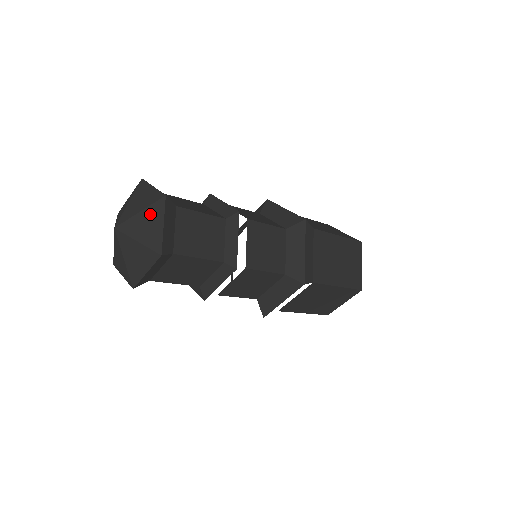
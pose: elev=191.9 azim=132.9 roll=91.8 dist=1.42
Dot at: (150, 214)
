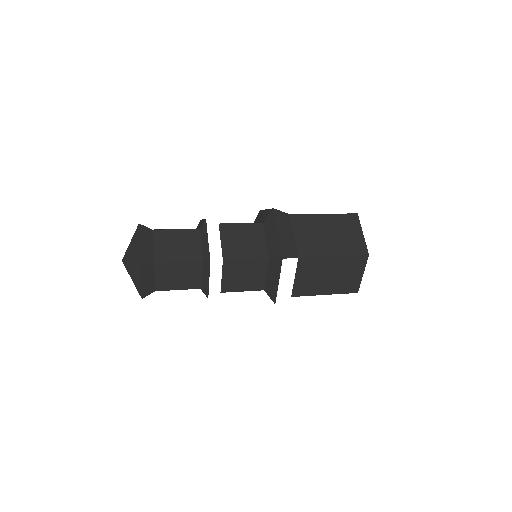
Dot at: (134, 240)
